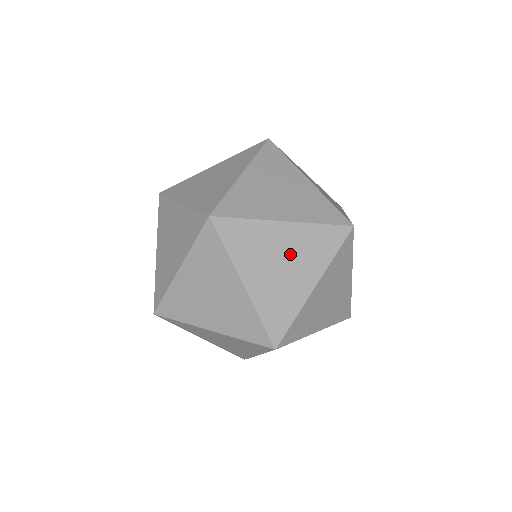
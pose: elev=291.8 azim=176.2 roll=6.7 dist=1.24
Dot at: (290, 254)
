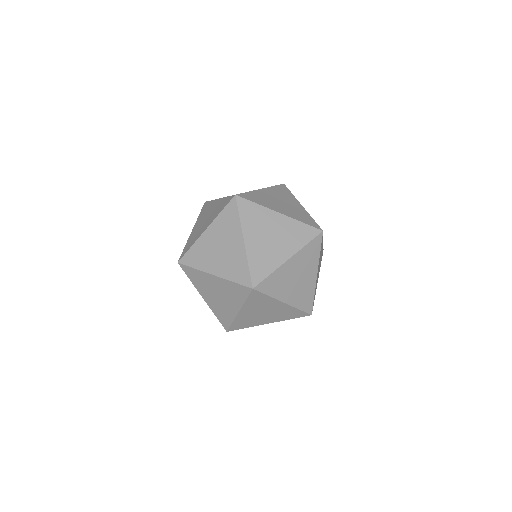
Dot at: (221, 292)
